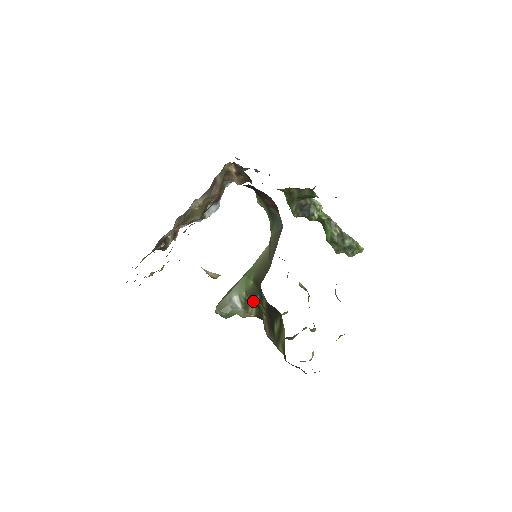
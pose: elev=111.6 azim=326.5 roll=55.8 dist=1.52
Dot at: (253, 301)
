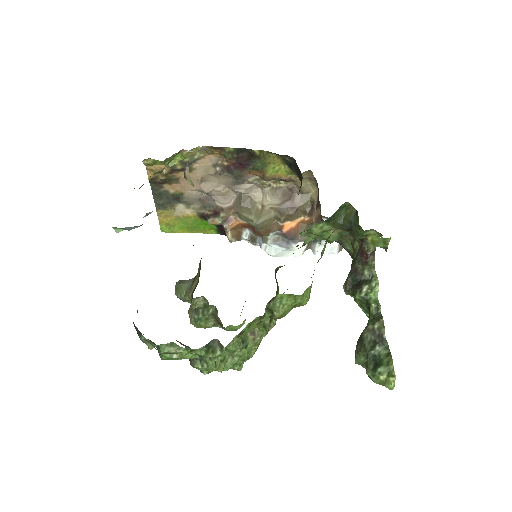
Dot at: (200, 262)
